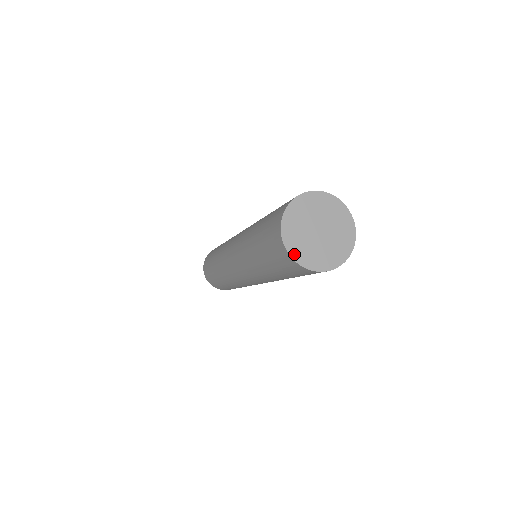
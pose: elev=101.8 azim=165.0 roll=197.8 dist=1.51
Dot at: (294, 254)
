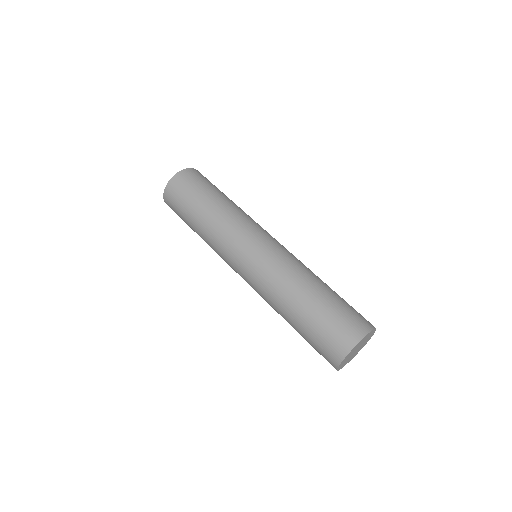
Dot at: (341, 364)
